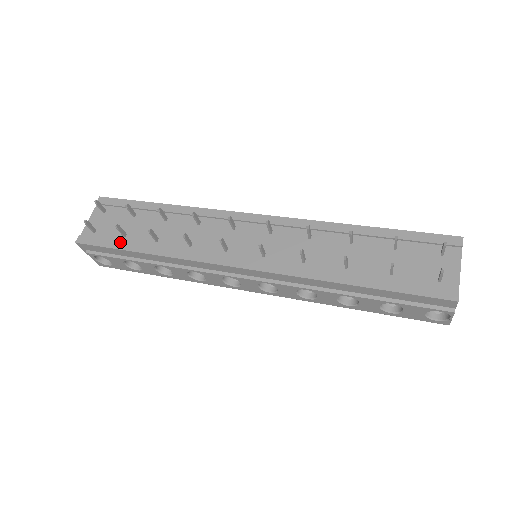
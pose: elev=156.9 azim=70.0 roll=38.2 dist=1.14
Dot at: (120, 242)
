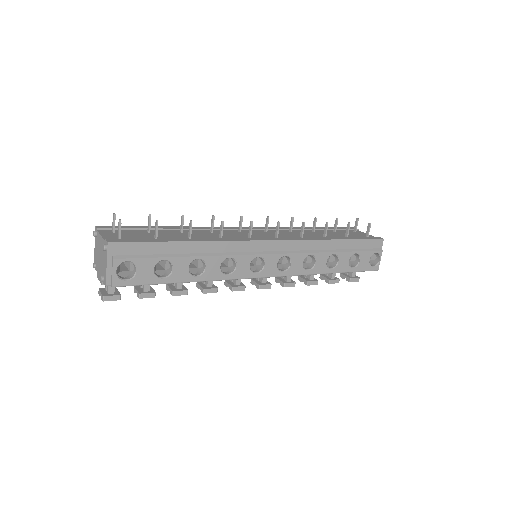
Dot at: (158, 239)
